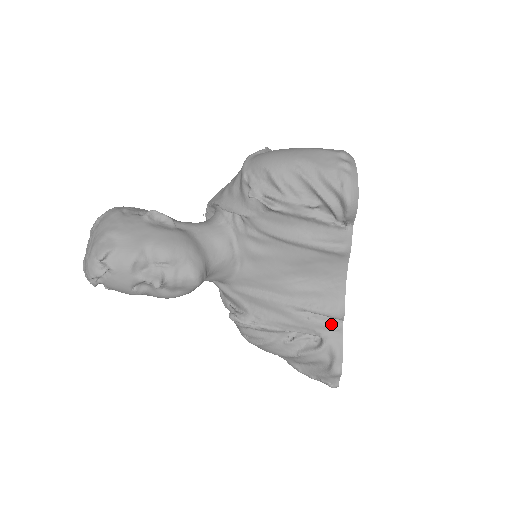
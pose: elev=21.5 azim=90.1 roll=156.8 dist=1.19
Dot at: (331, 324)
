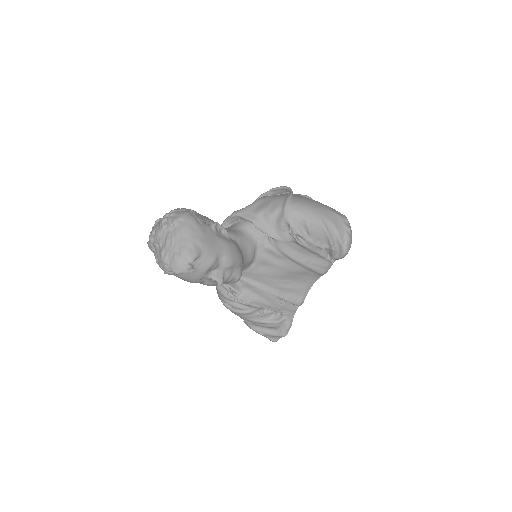
Dot at: (292, 308)
